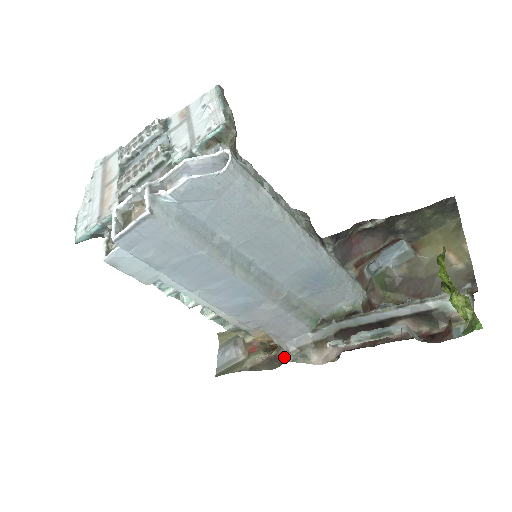
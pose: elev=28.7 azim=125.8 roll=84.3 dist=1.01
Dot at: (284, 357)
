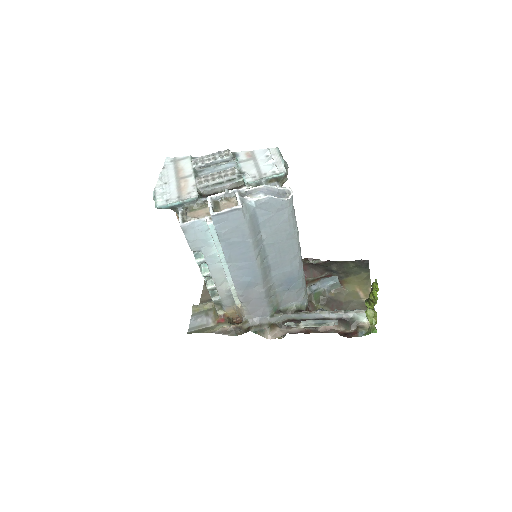
Dot at: (248, 328)
